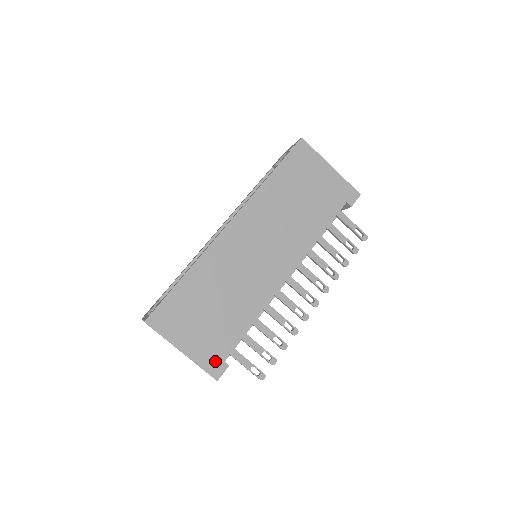
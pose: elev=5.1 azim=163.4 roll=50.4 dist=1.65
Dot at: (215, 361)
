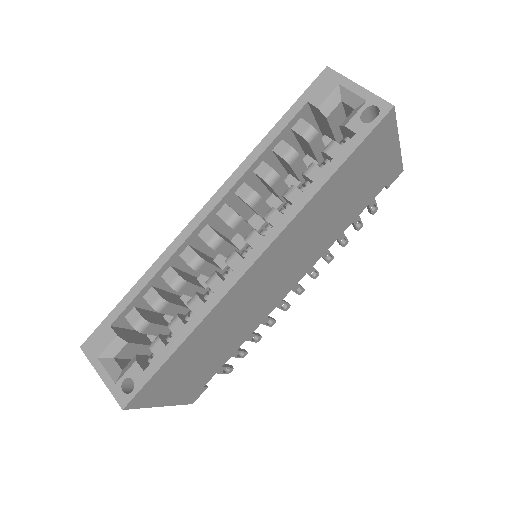
Dot at: (195, 392)
